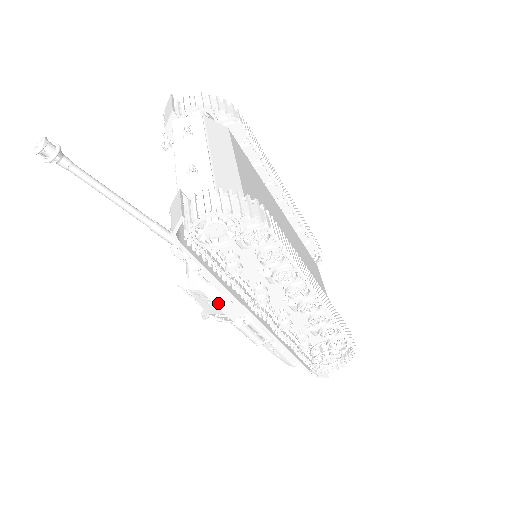
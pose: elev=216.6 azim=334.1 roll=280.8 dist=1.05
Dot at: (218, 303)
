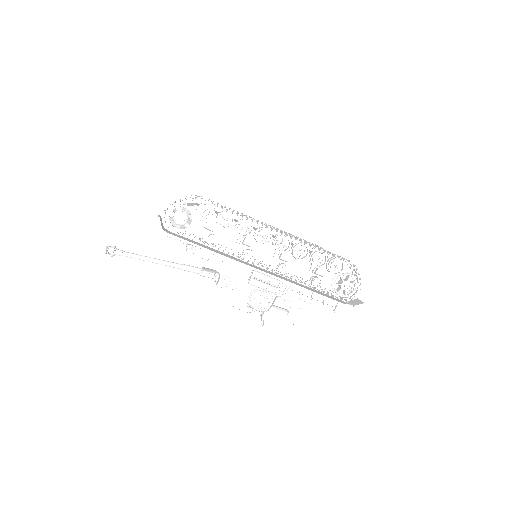
Dot at: (227, 273)
